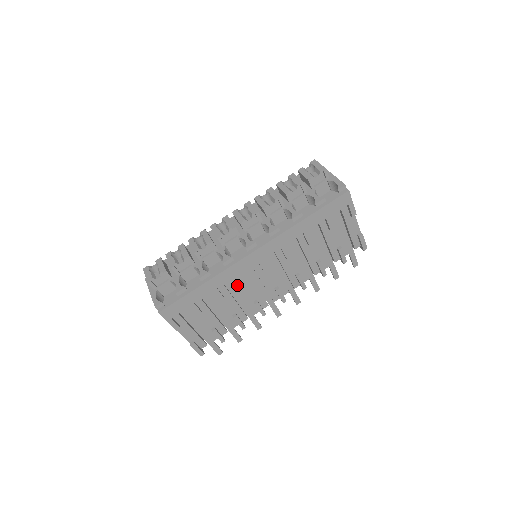
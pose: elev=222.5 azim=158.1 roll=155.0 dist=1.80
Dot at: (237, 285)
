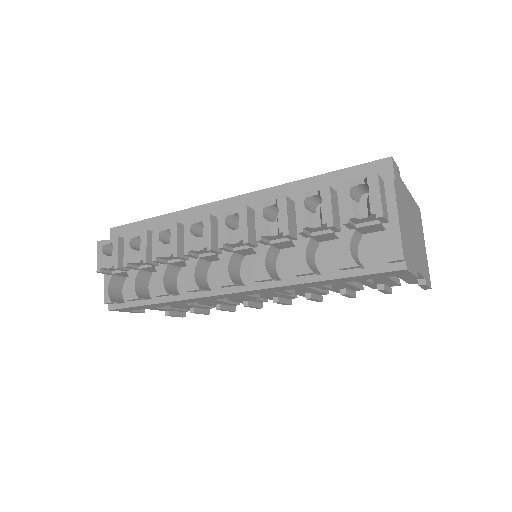
Dot at: occluded
